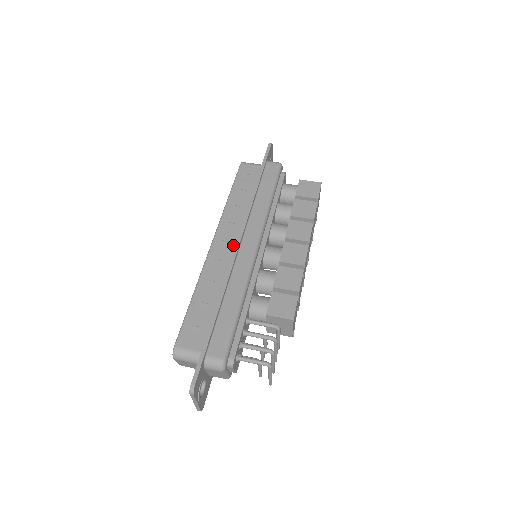
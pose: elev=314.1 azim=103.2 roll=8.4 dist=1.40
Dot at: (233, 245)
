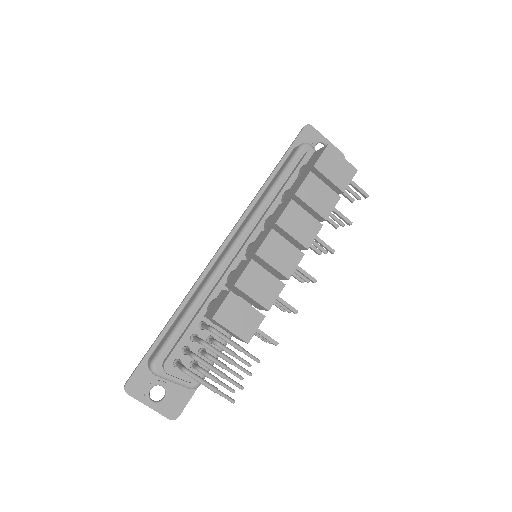
Dot at: occluded
